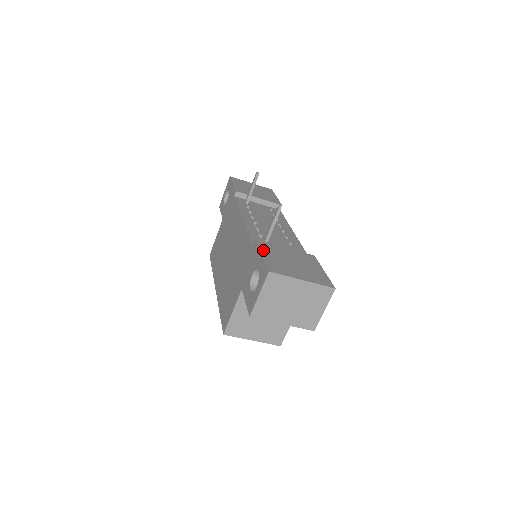
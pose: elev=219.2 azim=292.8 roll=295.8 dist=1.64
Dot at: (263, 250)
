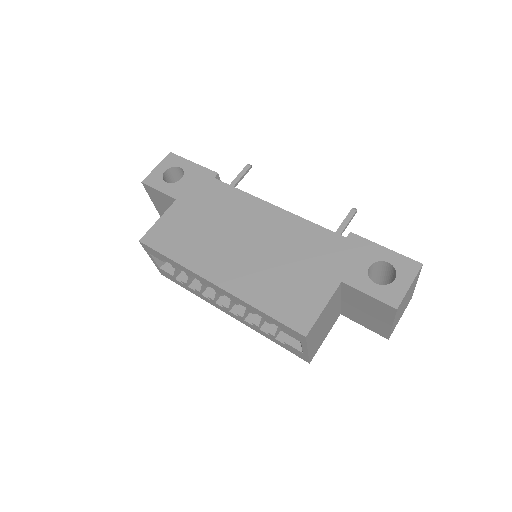
Dot at: (374, 244)
